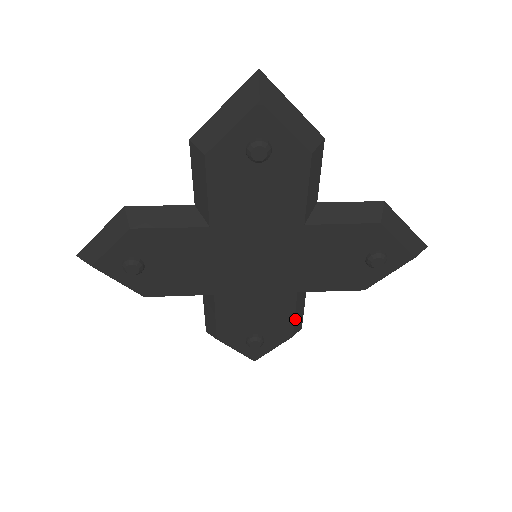
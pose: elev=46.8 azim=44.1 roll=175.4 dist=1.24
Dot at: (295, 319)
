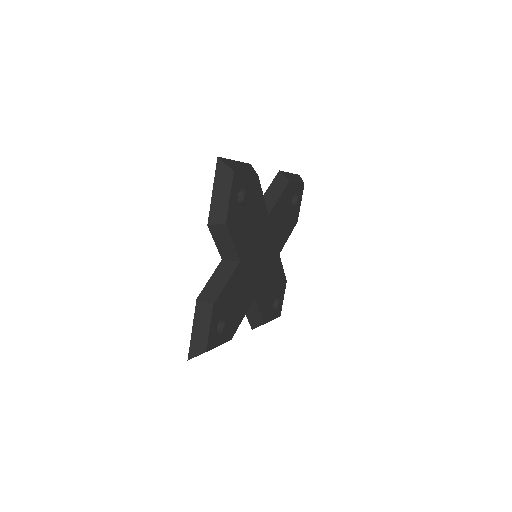
Dot at: (240, 323)
